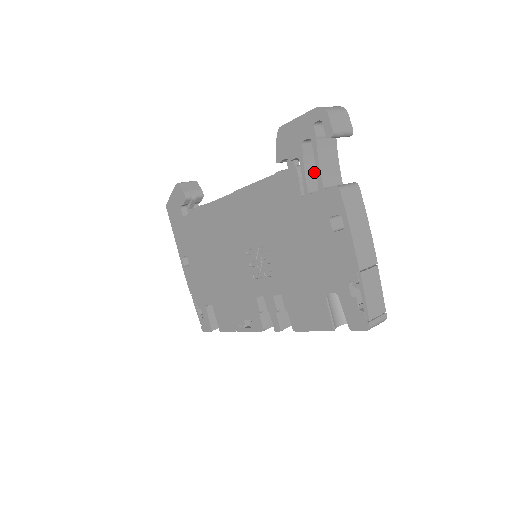
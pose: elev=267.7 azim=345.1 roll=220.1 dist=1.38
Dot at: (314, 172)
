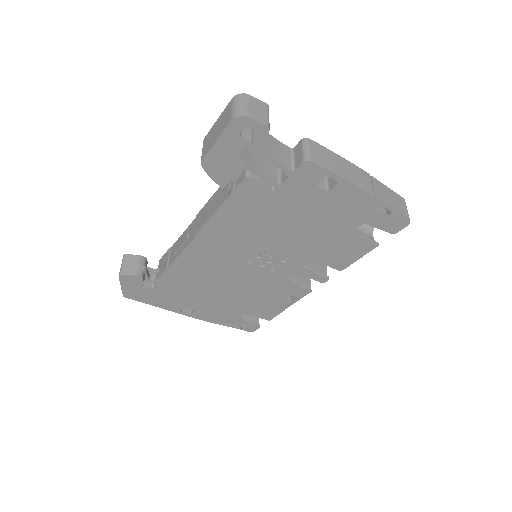
Dot at: (262, 164)
